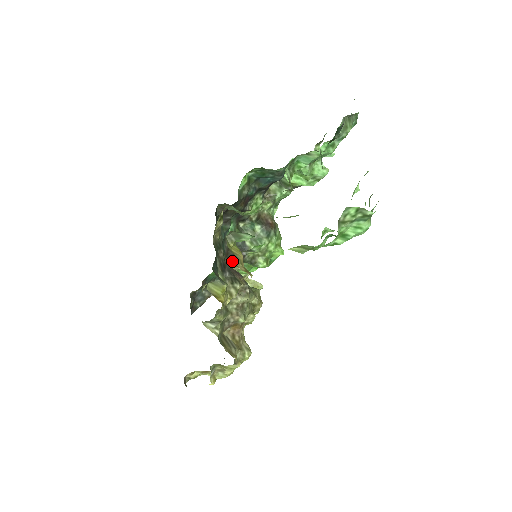
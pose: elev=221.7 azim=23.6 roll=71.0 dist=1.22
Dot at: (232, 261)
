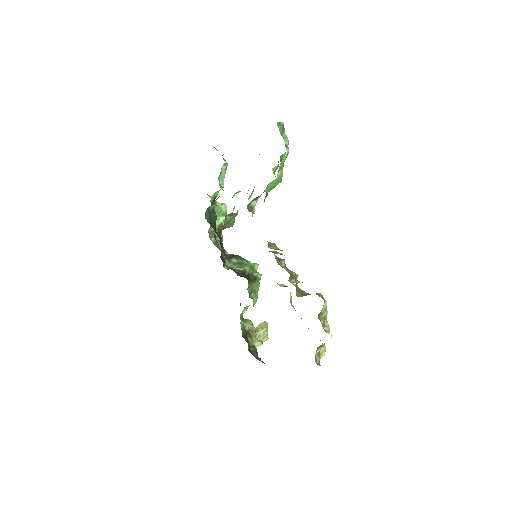
Dot at: occluded
